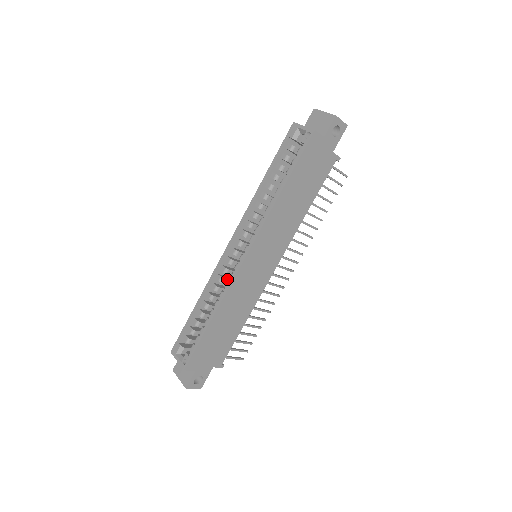
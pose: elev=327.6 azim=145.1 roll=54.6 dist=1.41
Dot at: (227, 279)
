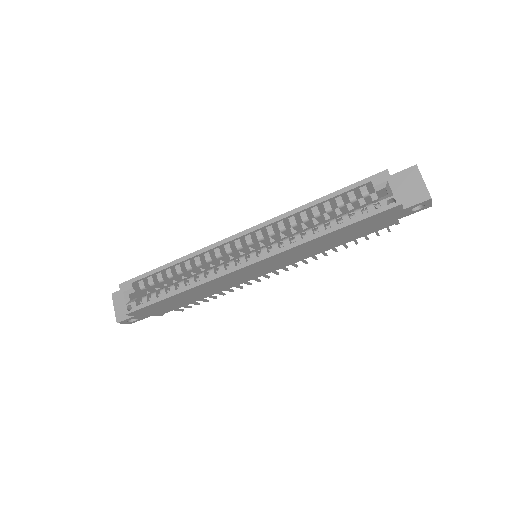
Dot at: (215, 261)
